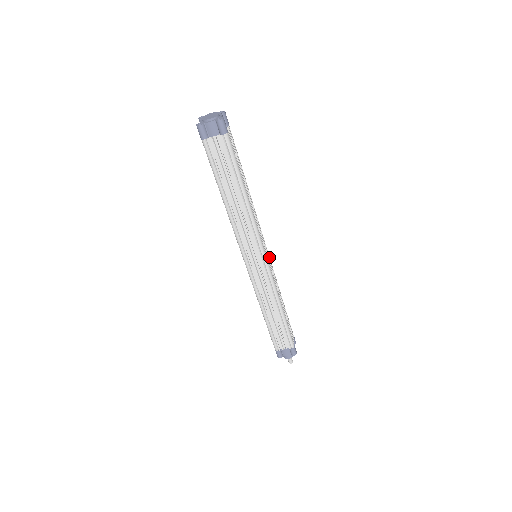
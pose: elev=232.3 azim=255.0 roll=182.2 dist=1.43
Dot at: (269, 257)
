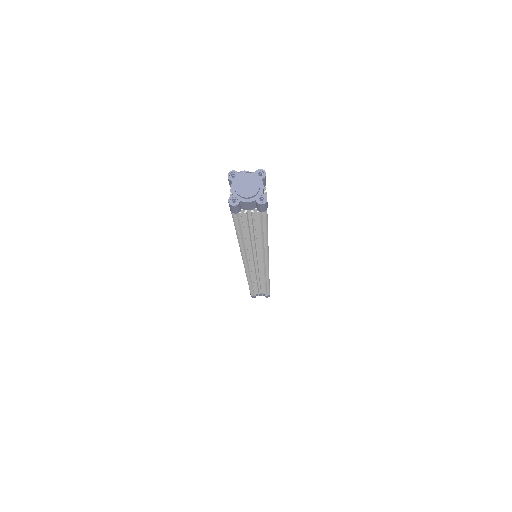
Dot at: occluded
